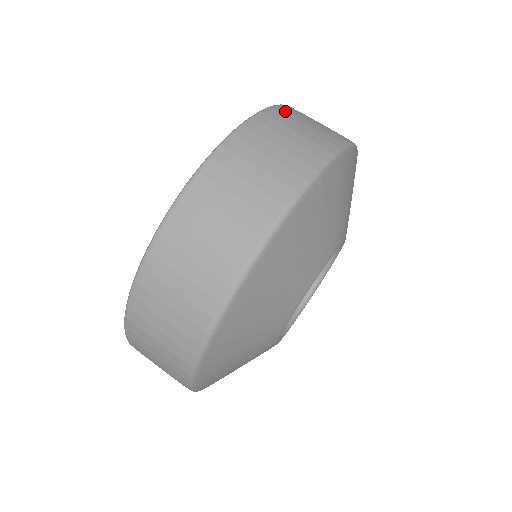
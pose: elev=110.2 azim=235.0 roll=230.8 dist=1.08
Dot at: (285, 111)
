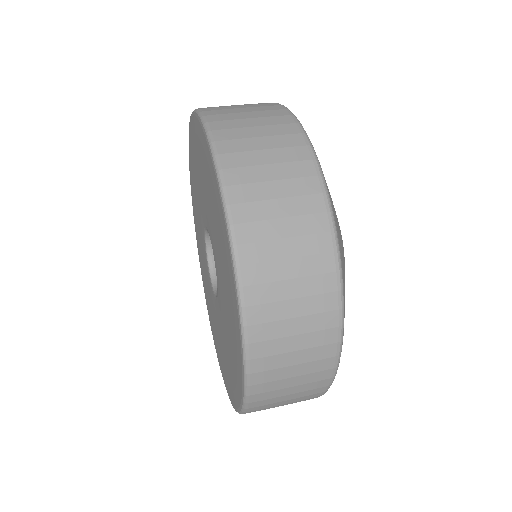
Dot at: (217, 115)
